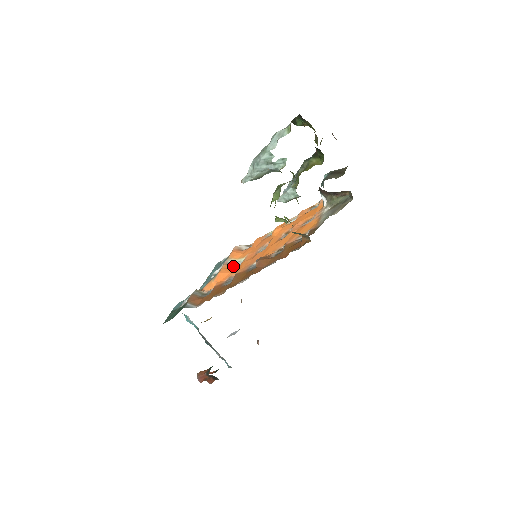
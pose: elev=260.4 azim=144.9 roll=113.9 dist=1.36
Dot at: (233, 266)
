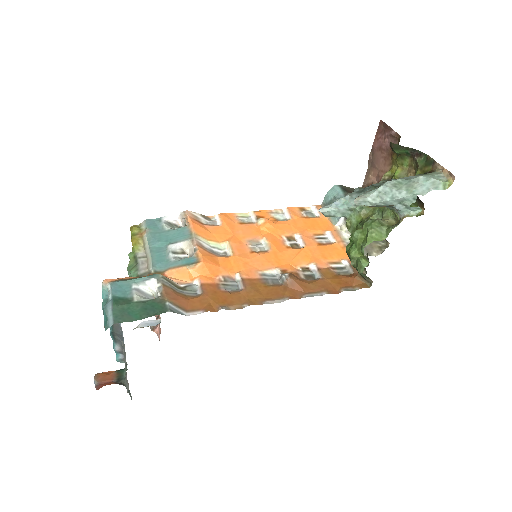
Dot at: (214, 254)
